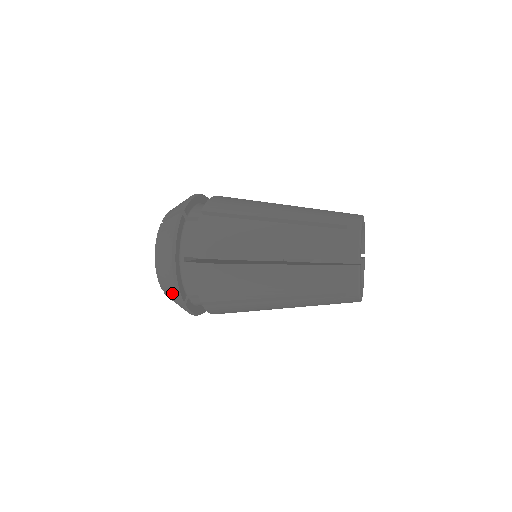
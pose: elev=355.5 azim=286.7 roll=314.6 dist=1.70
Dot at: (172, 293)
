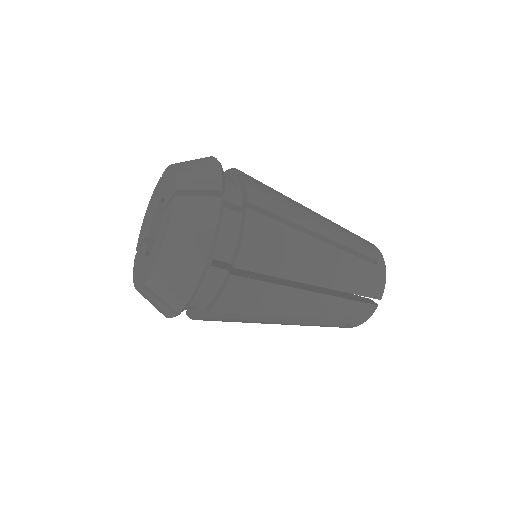
Dot at: (208, 181)
